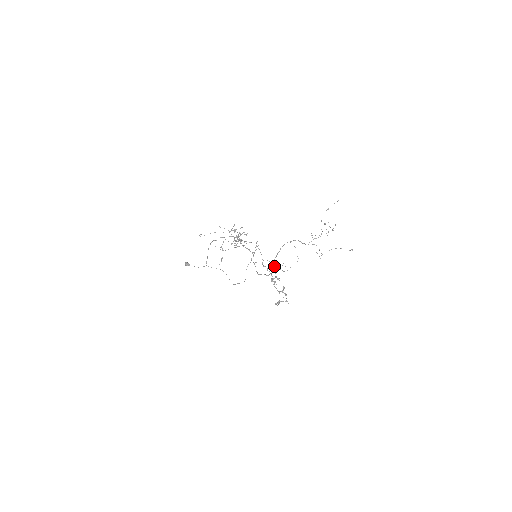
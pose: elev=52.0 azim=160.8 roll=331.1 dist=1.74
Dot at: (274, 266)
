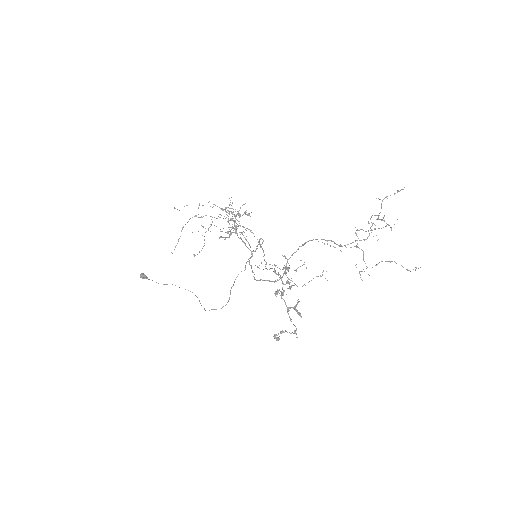
Dot at: (288, 263)
